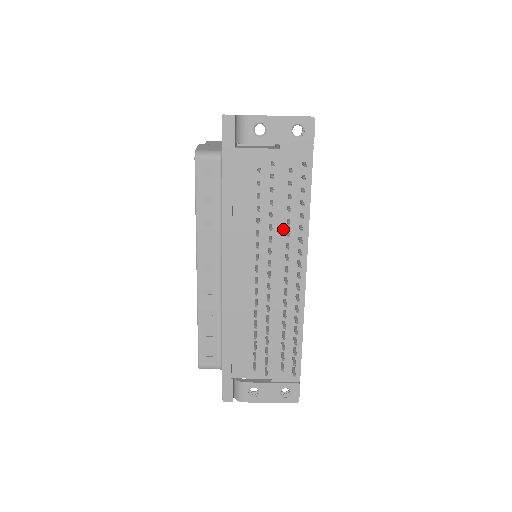
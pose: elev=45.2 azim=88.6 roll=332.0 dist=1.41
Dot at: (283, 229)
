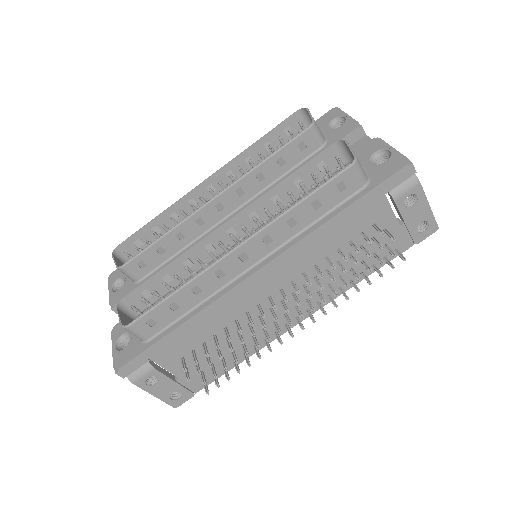
Dot at: (330, 280)
